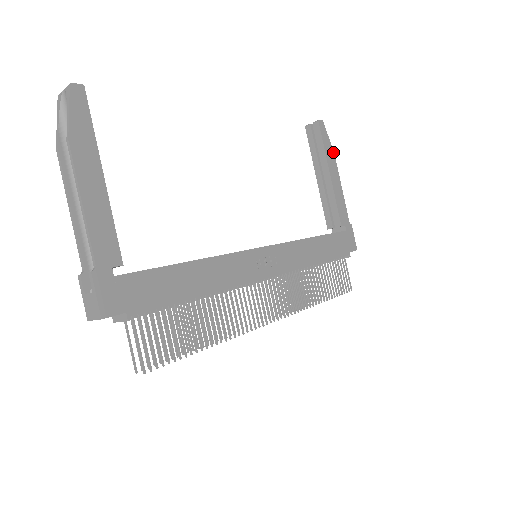
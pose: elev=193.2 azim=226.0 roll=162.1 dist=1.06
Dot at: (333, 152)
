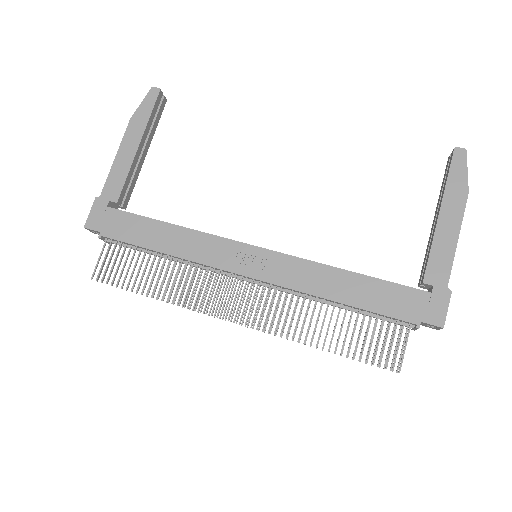
Dot at: (467, 190)
